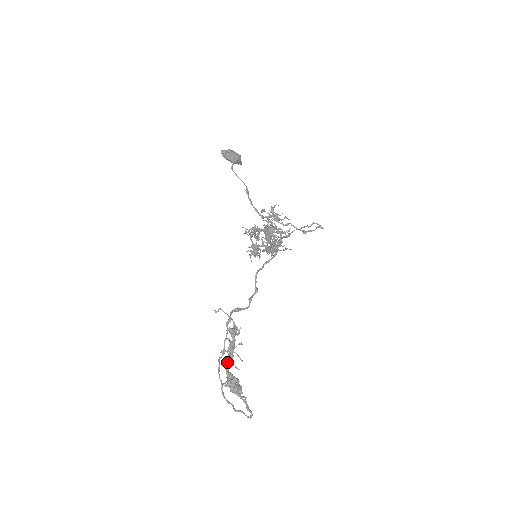
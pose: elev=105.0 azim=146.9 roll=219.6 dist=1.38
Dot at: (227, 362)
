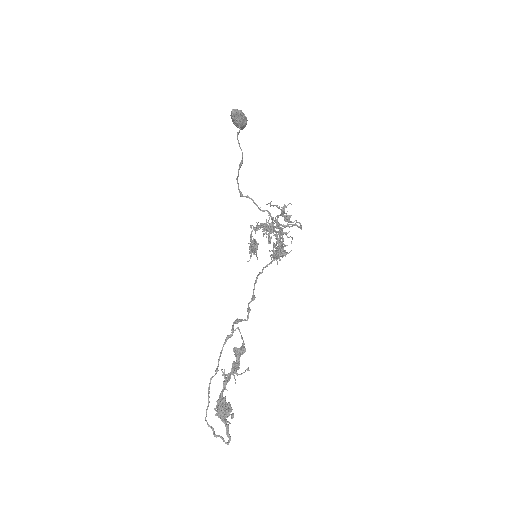
Dot at: occluded
